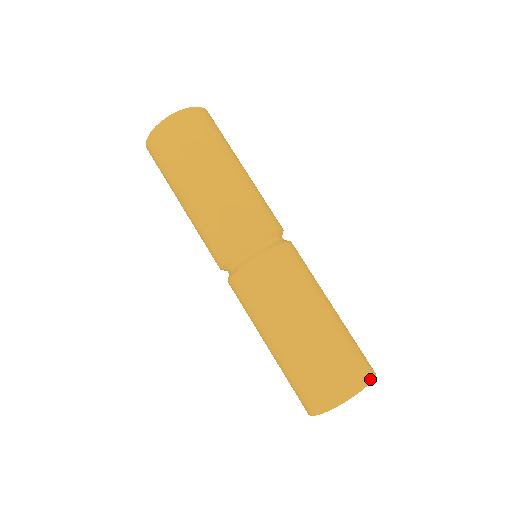
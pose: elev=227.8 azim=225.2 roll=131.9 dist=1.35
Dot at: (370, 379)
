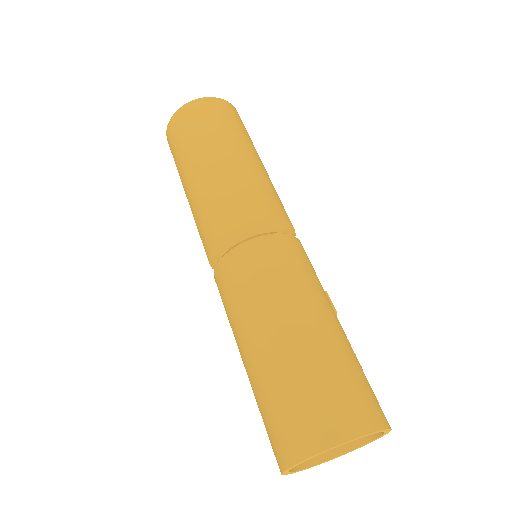
Dot at: (329, 444)
